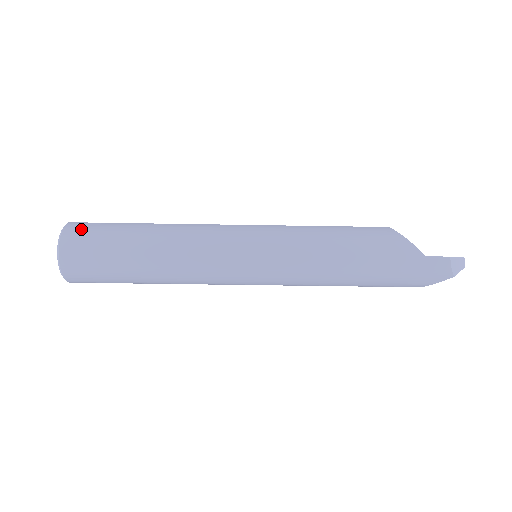
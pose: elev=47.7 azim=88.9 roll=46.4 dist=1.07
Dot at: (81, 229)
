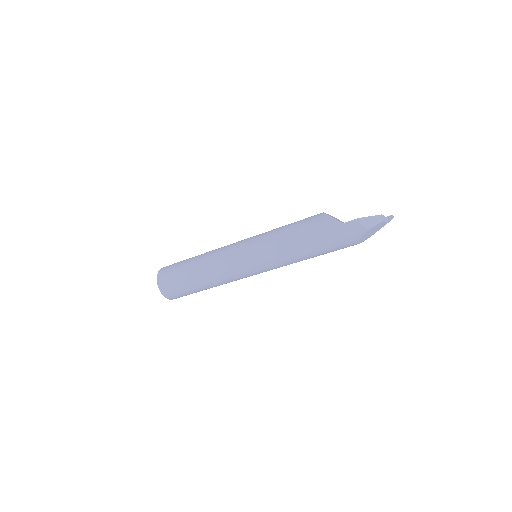
Dot at: (166, 269)
